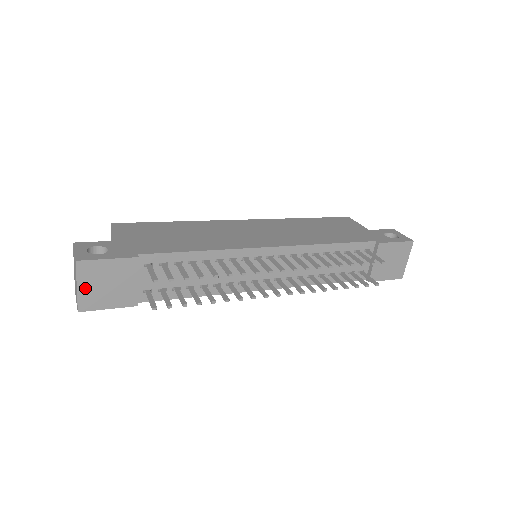
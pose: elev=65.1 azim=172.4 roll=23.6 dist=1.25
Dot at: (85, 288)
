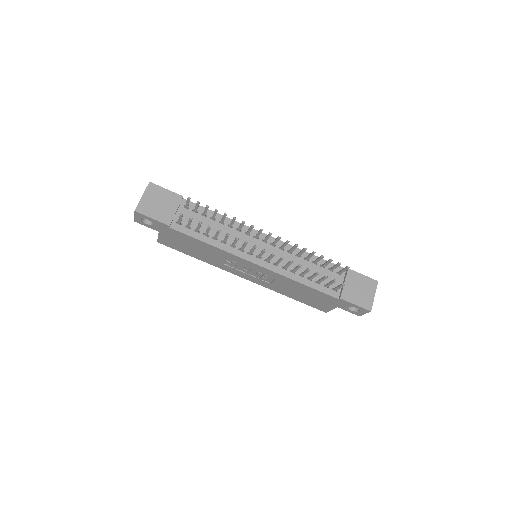
Dot at: (146, 199)
